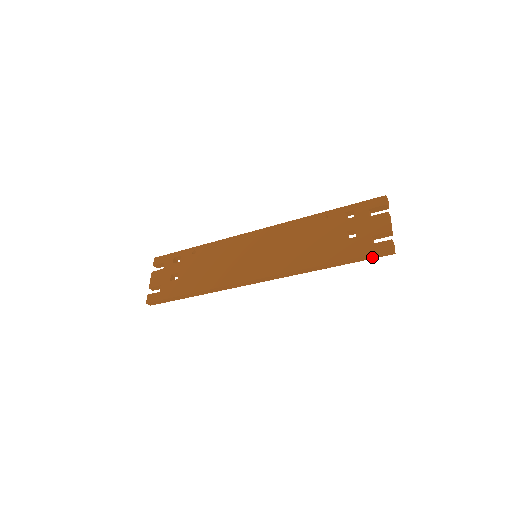
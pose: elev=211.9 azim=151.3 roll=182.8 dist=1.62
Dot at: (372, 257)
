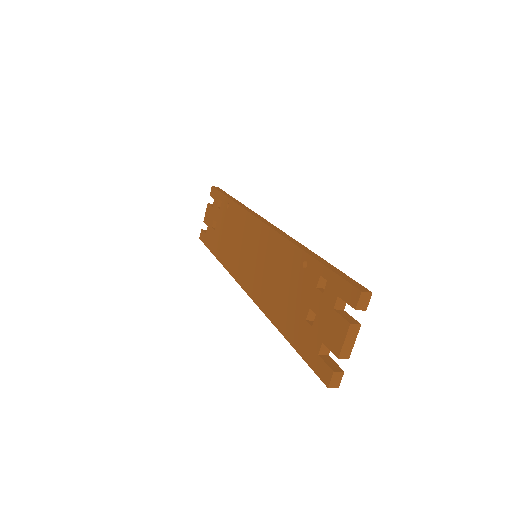
Dot at: occluded
